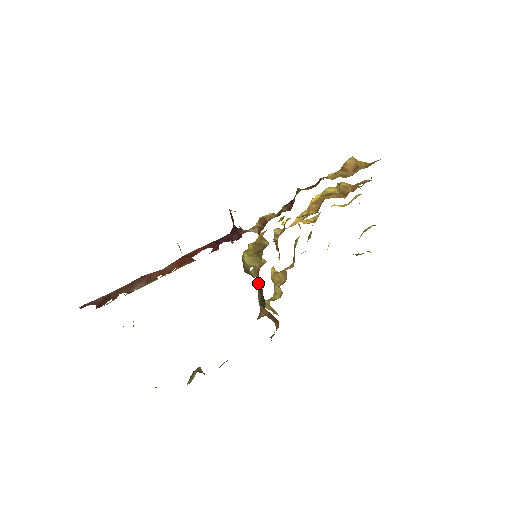
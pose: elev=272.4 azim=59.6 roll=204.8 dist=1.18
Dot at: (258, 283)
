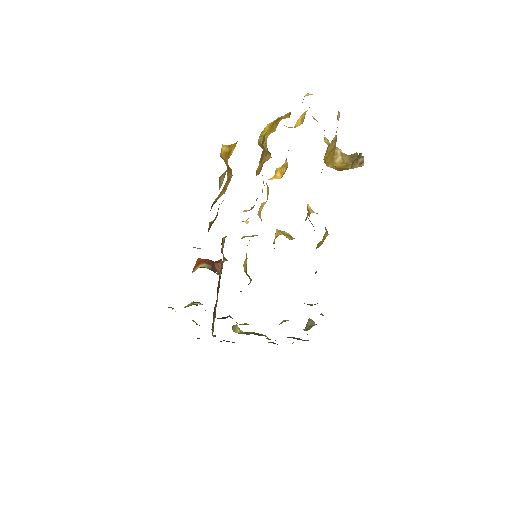
Dot at: occluded
